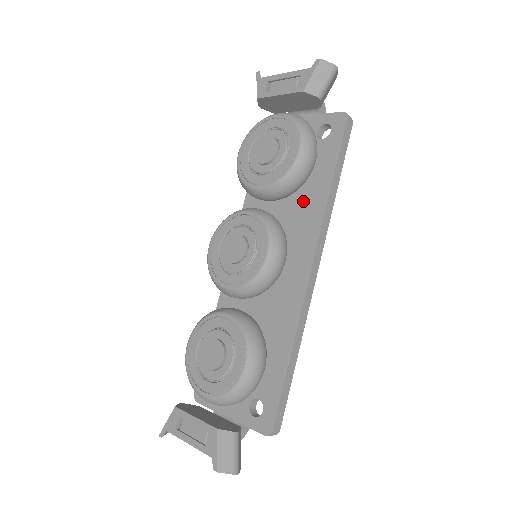
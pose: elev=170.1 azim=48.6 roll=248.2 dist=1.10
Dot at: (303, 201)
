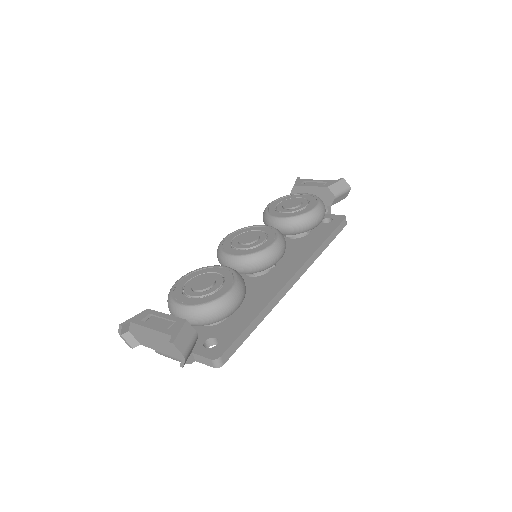
Dot at: (300, 245)
